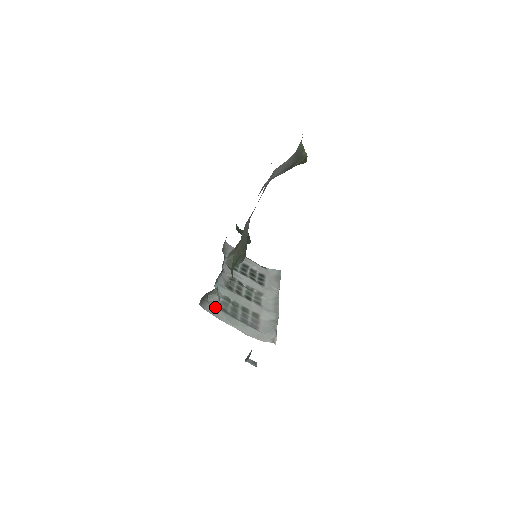
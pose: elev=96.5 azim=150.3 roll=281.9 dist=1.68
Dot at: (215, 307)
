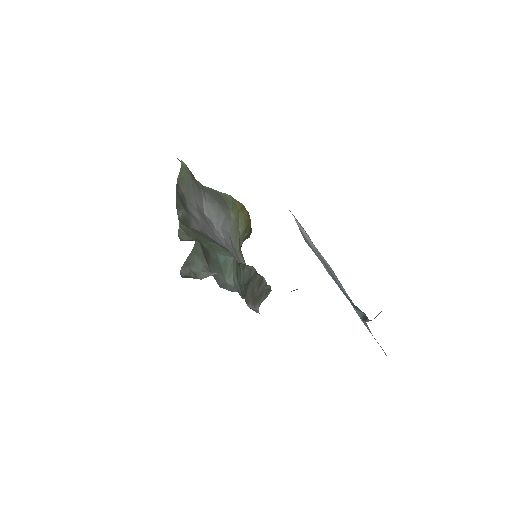
Dot at: occluded
